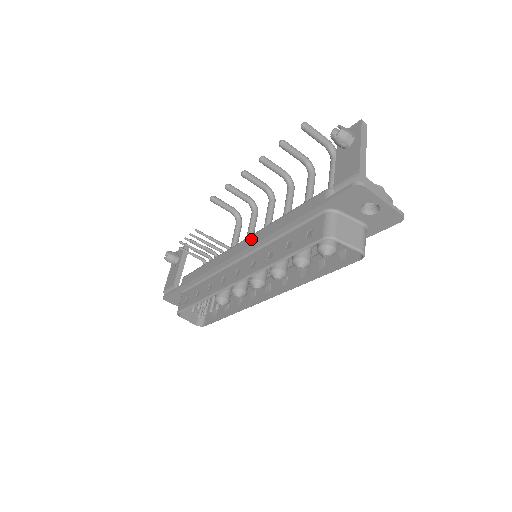
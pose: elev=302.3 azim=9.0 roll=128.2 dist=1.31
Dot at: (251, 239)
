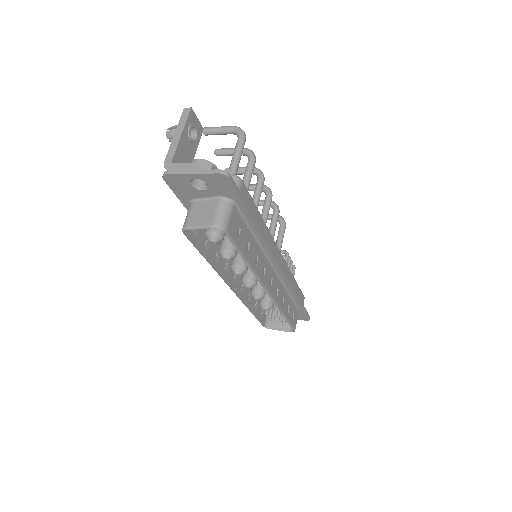
Dot at: occluded
